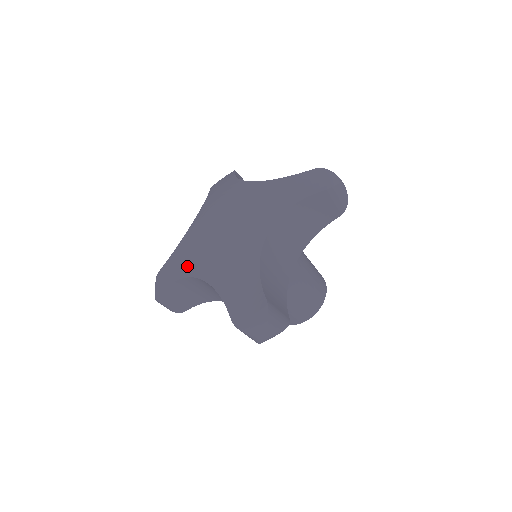
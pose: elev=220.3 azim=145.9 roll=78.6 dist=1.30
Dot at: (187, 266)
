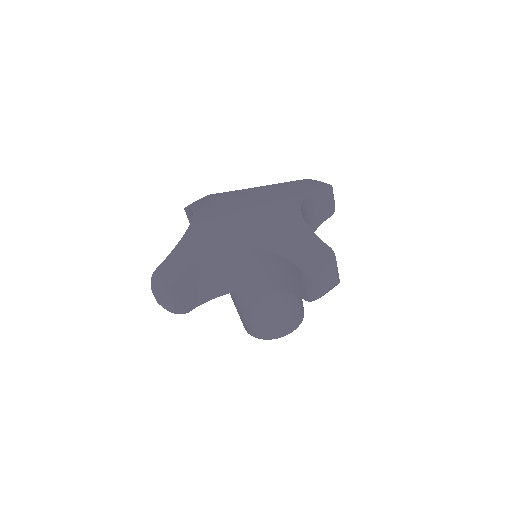
Dot at: (213, 245)
